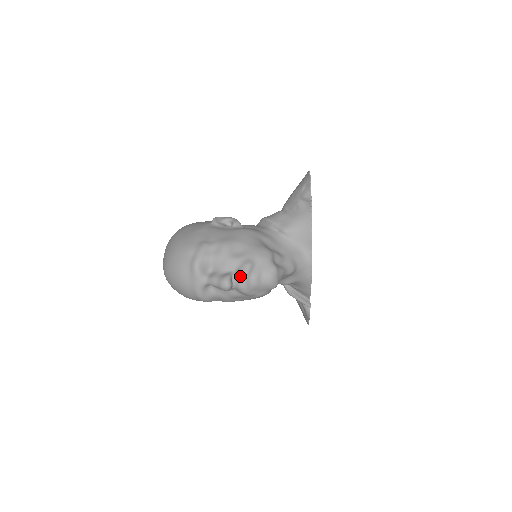
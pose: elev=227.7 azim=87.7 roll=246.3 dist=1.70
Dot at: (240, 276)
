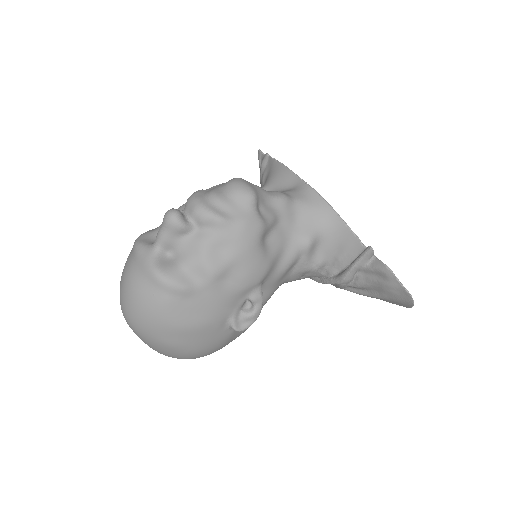
Dot at: (188, 200)
